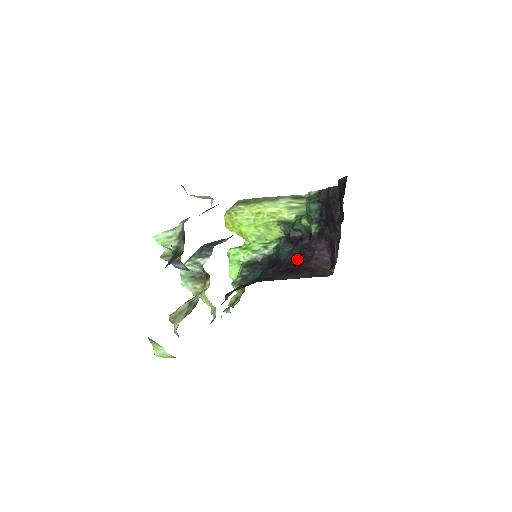
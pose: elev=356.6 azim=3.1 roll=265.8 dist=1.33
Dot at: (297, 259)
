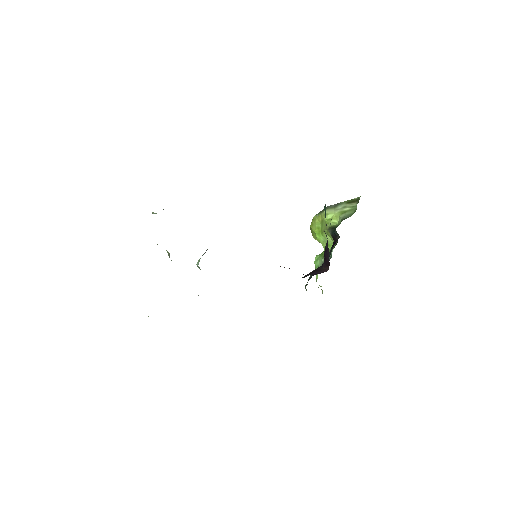
Dot at: occluded
